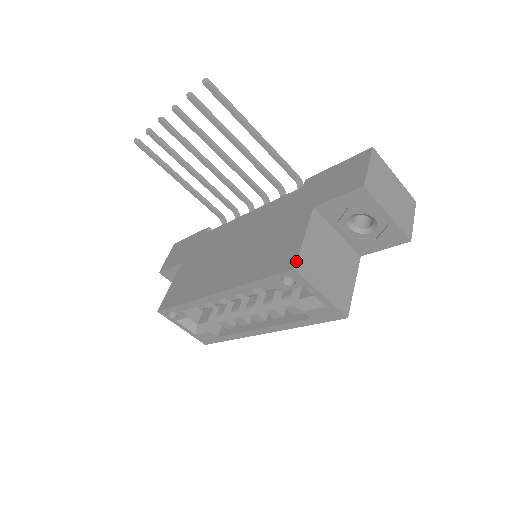
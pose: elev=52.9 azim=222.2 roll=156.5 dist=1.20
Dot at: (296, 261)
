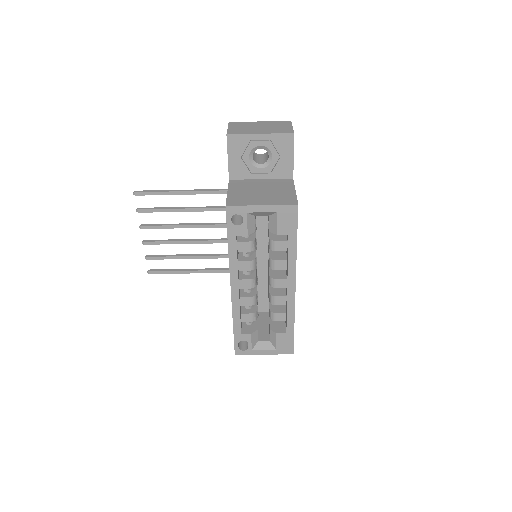
Dot at: occluded
